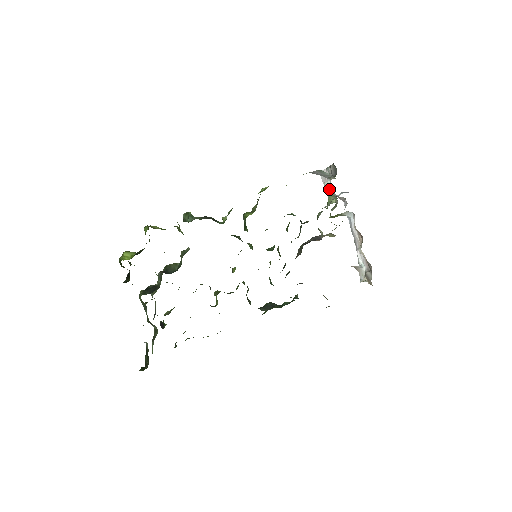
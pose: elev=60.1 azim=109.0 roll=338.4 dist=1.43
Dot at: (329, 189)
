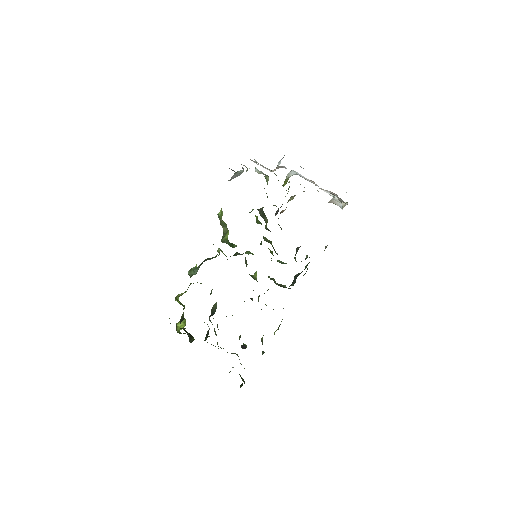
Dot at: (260, 173)
